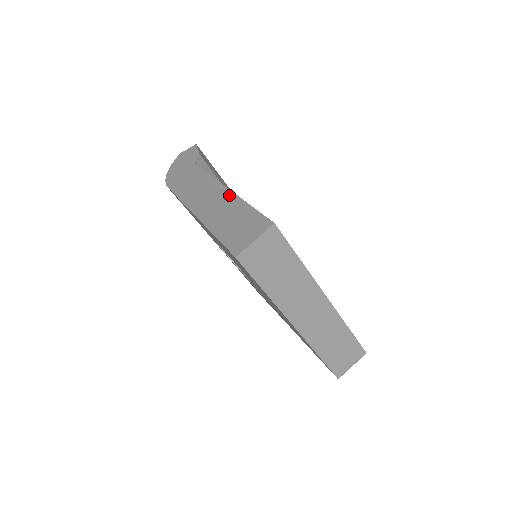
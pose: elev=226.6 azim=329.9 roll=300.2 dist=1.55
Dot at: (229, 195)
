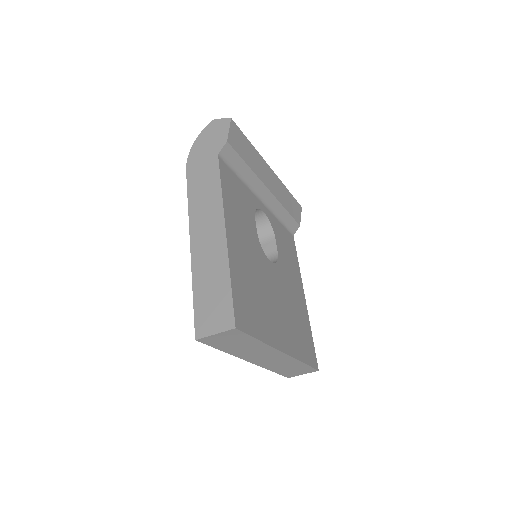
Dot at: (222, 246)
